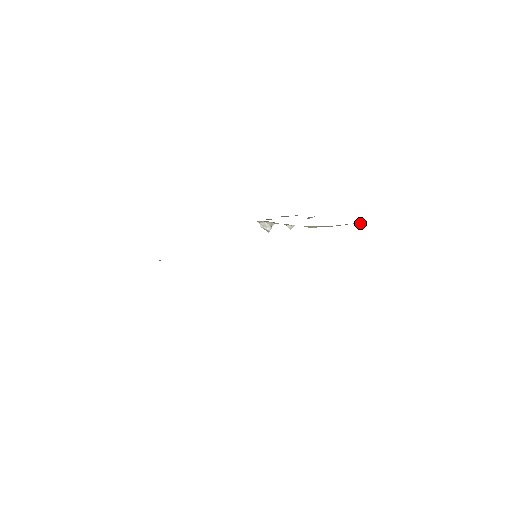
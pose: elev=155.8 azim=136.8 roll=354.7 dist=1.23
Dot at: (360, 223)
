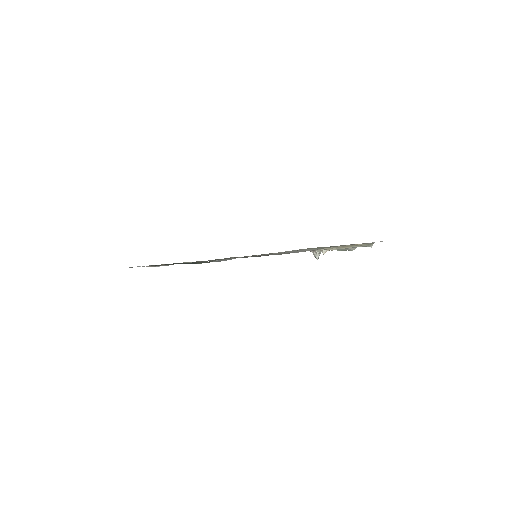
Dot at: (365, 245)
